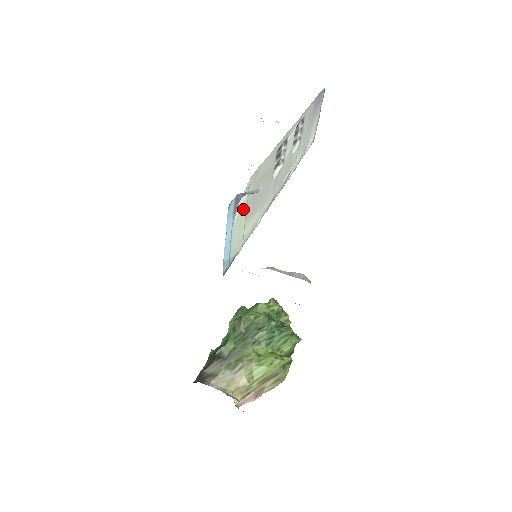
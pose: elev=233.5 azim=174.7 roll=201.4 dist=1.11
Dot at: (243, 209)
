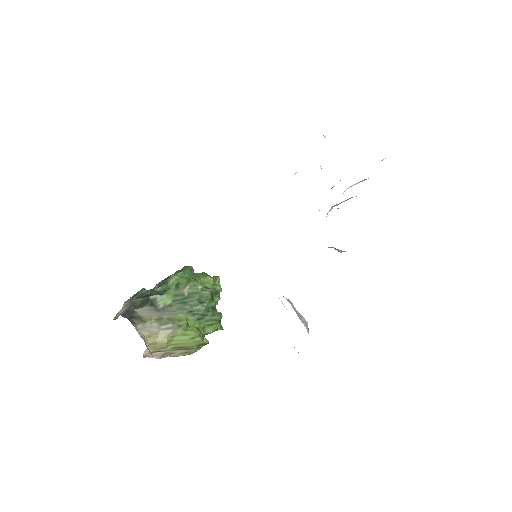
Dot at: occluded
